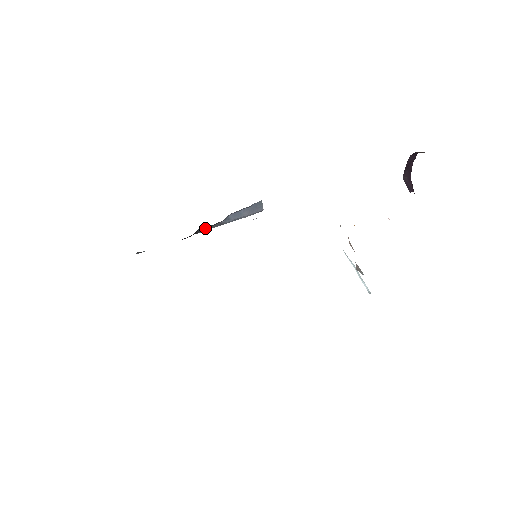
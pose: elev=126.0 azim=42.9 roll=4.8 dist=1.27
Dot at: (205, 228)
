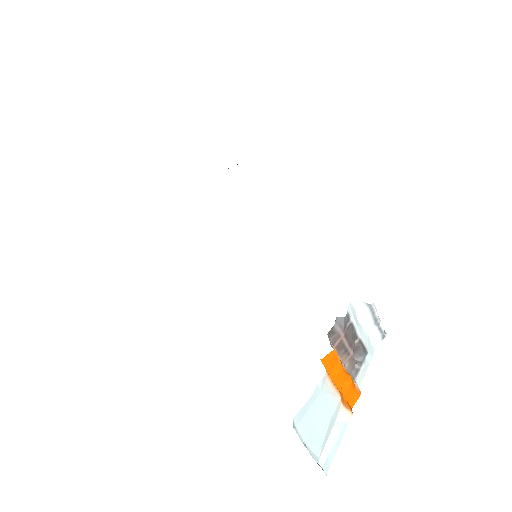
Dot at: occluded
